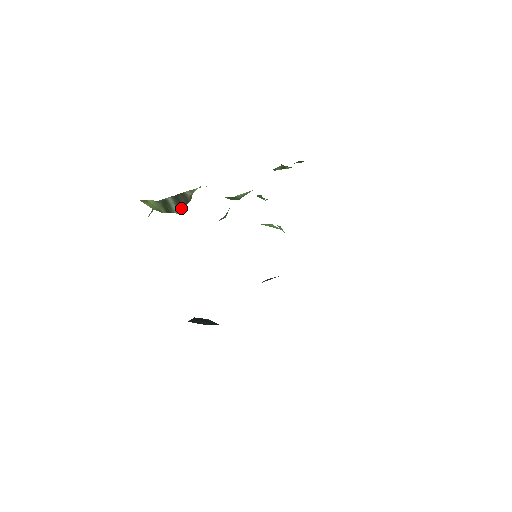
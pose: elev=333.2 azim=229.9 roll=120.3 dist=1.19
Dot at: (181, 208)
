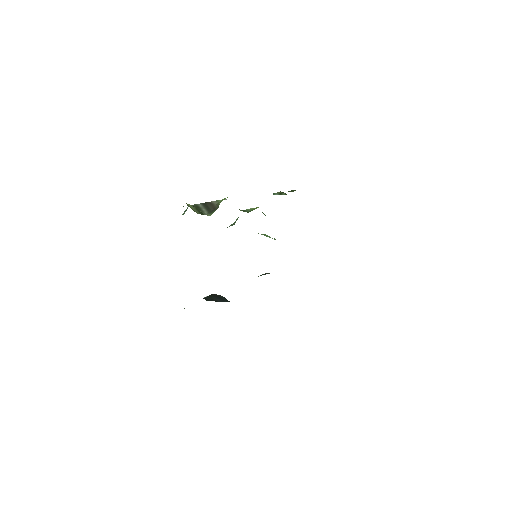
Dot at: (211, 212)
